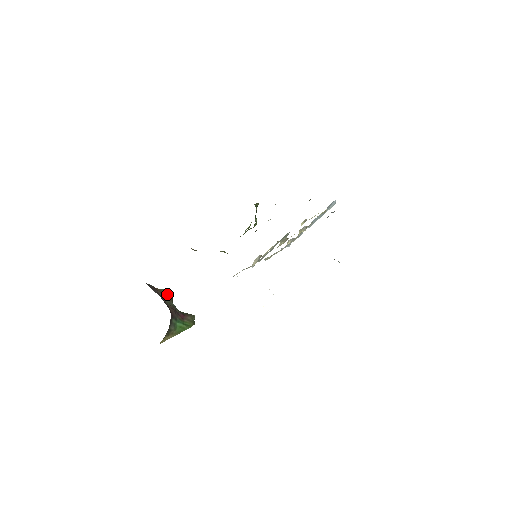
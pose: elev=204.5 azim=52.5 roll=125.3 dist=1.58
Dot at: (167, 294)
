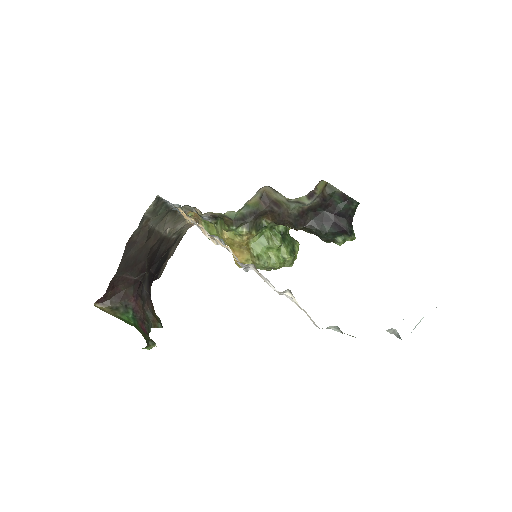
Dot at: (156, 318)
